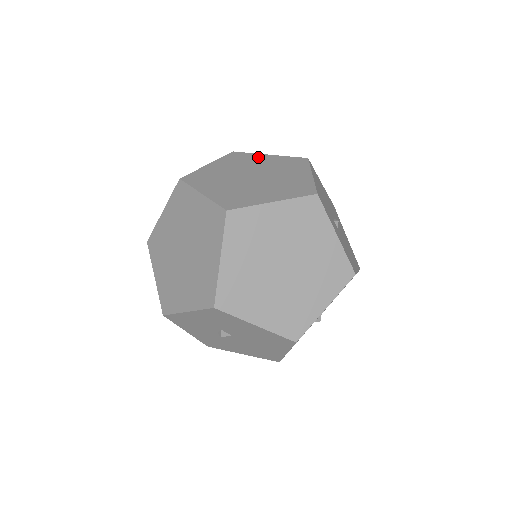
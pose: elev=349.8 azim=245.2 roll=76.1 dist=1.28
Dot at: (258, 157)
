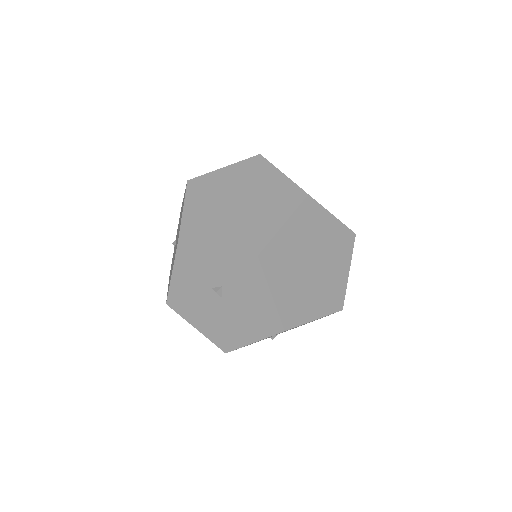
Dot at: occluded
